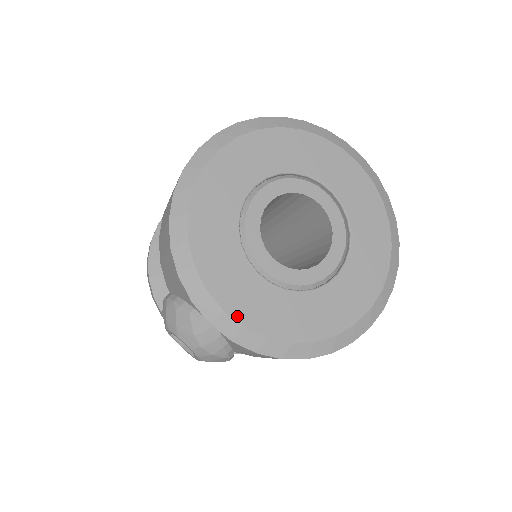
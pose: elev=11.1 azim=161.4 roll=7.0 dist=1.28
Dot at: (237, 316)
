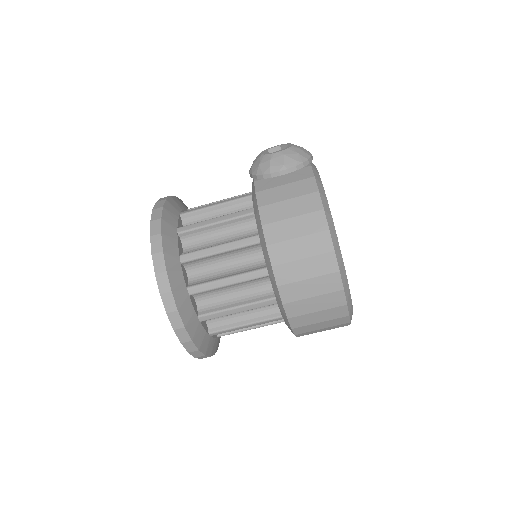
Dot at: occluded
